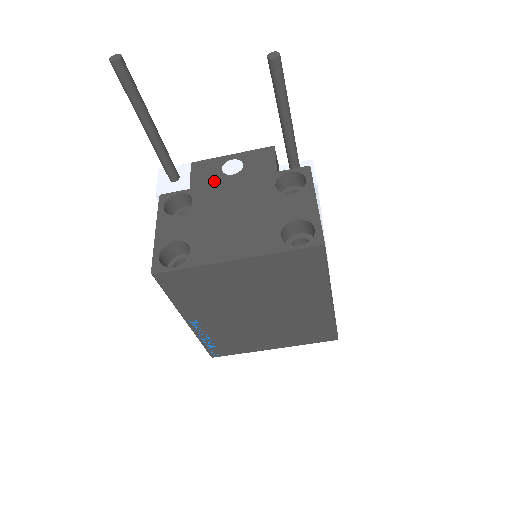
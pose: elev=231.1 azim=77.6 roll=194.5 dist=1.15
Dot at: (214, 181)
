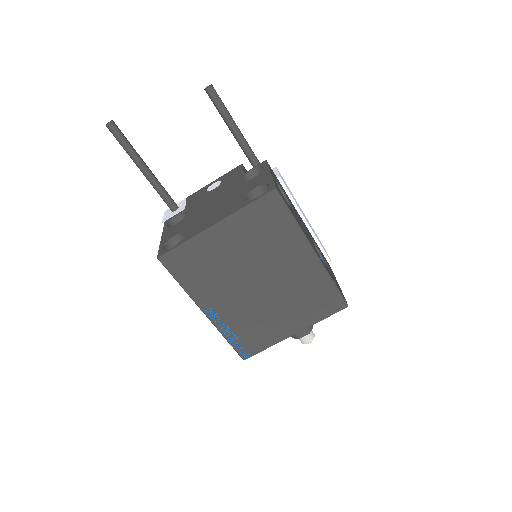
Dot at: (201, 198)
